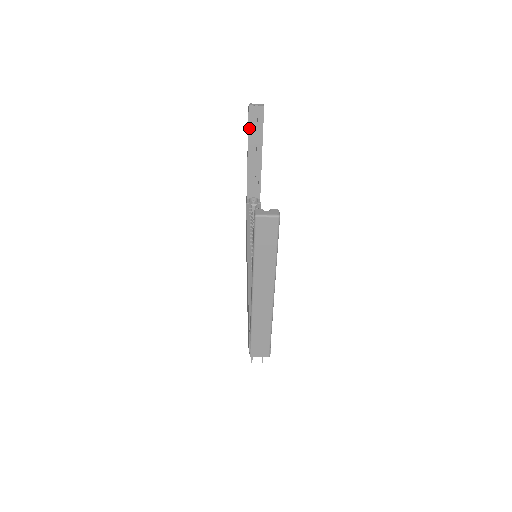
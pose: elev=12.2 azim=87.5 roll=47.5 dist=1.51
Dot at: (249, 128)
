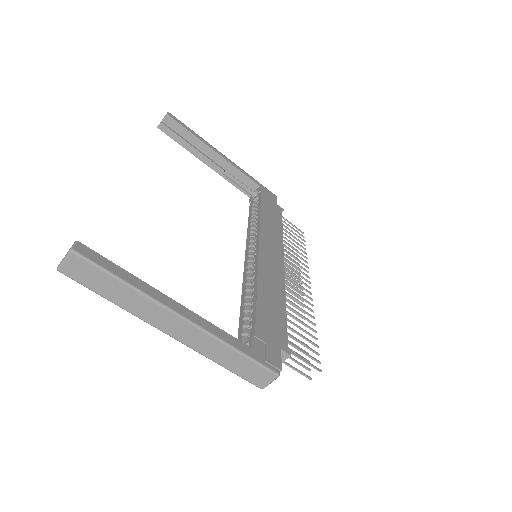
Dot at: (179, 143)
